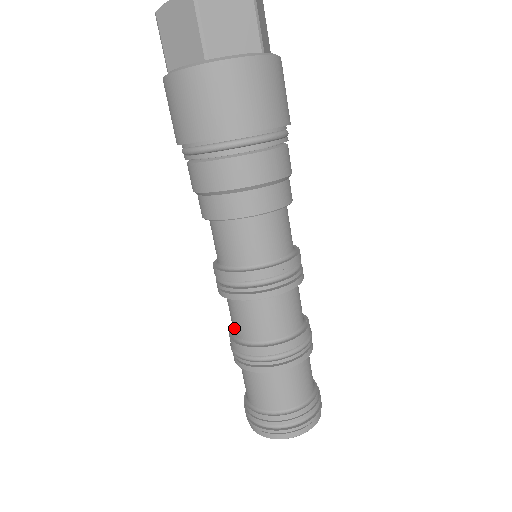
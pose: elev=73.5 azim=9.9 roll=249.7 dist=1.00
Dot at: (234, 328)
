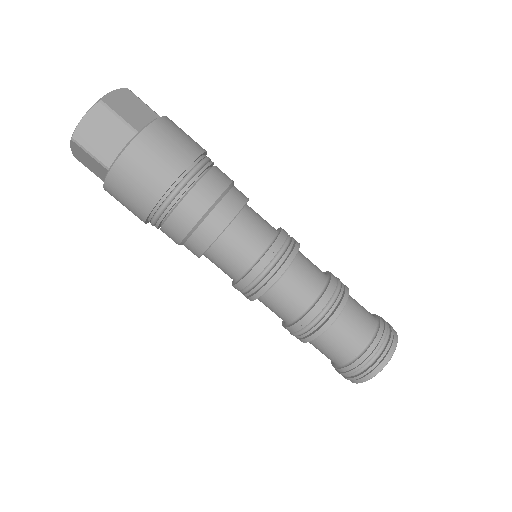
Dot at: (291, 312)
